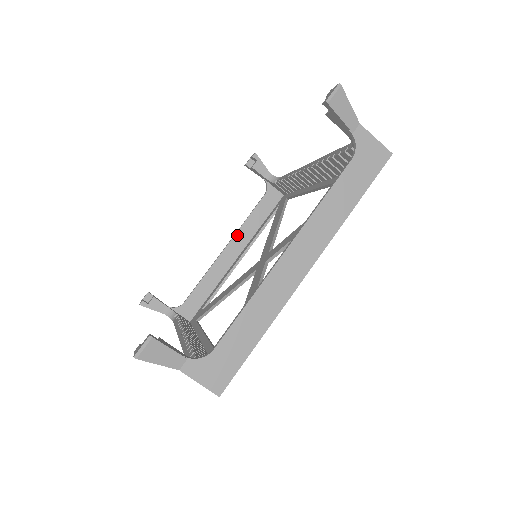
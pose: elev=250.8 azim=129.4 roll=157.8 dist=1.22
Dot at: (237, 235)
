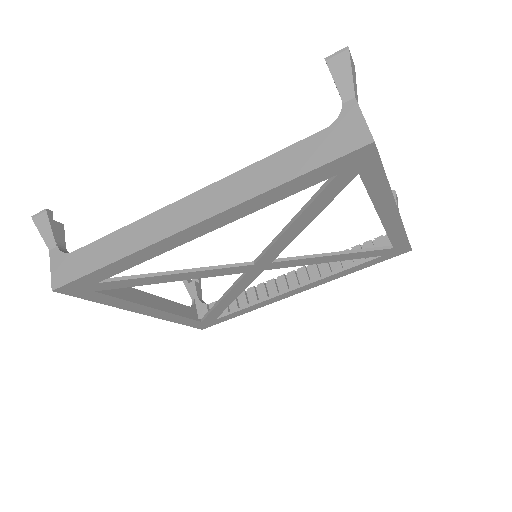
Dot at: (157, 298)
